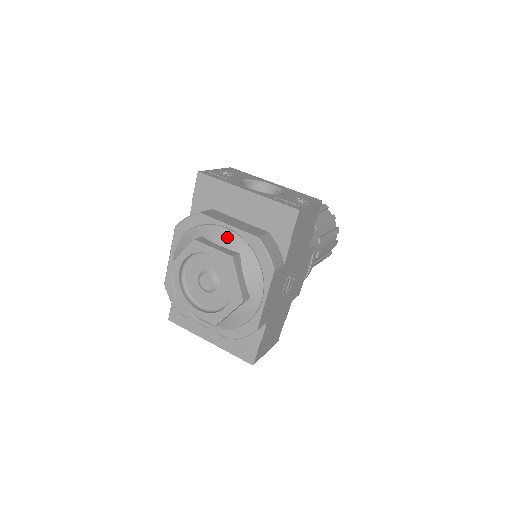
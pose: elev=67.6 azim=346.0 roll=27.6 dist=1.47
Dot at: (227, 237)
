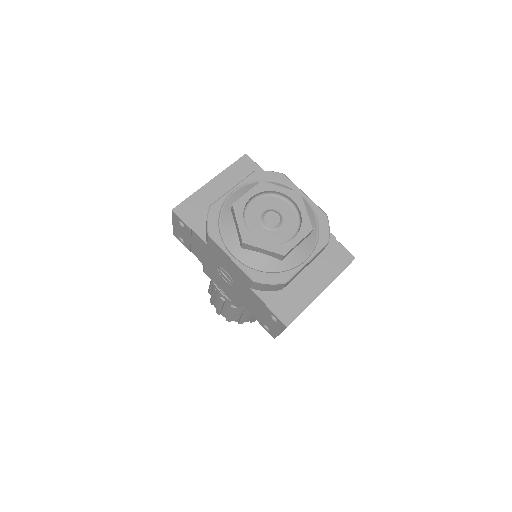
Dot at: (242, 191)
